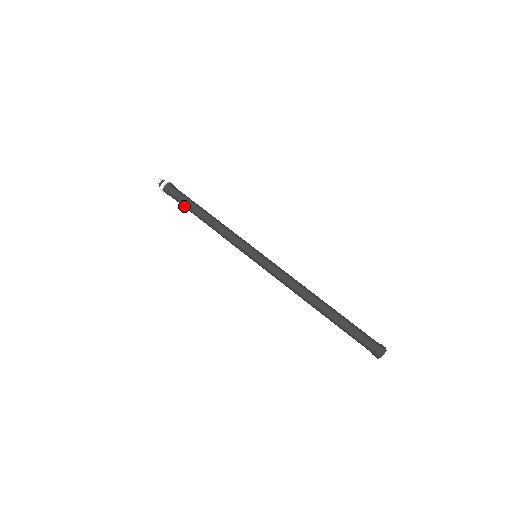
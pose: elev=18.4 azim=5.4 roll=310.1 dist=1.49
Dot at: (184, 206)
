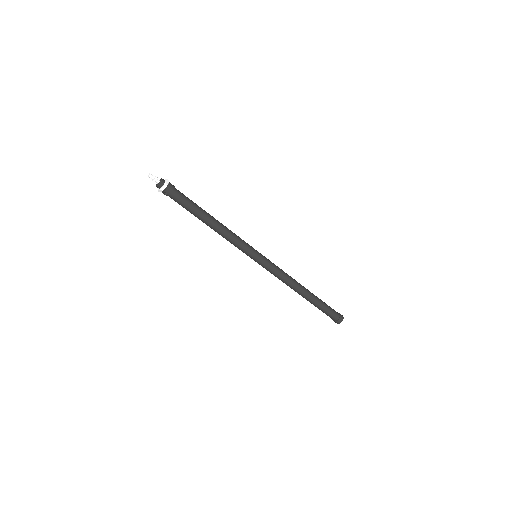
Dot at: (188, 209)
